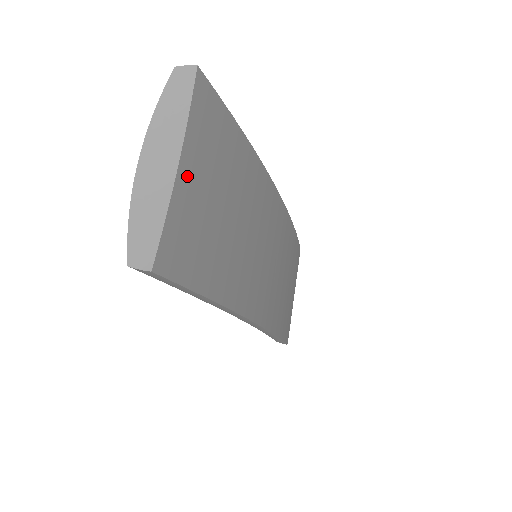
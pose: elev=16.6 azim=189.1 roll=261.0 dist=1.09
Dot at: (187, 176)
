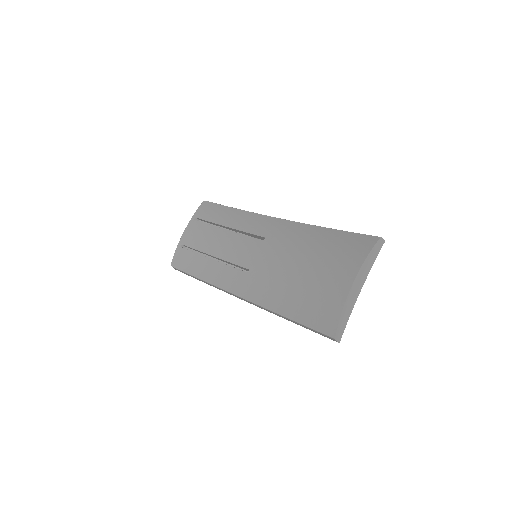
Dot at: occluded
